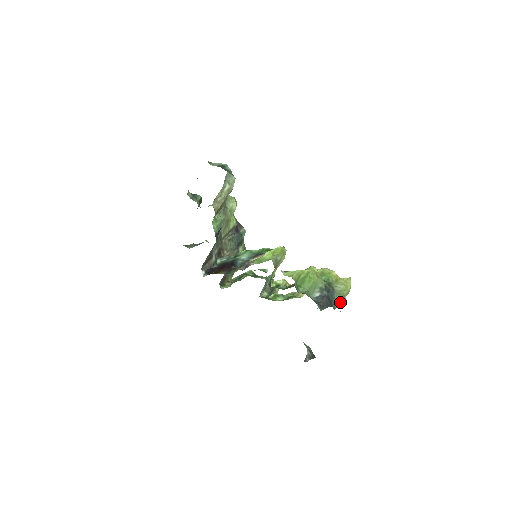
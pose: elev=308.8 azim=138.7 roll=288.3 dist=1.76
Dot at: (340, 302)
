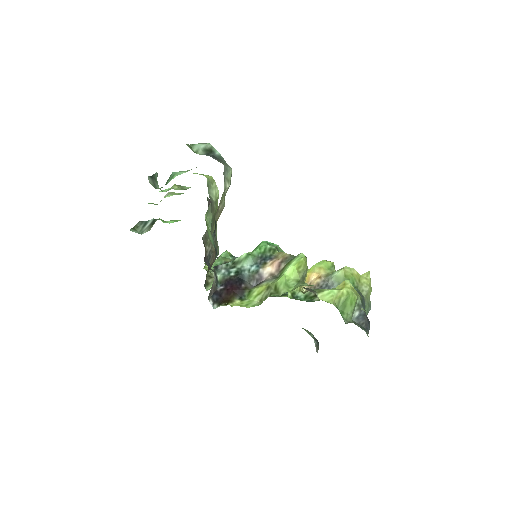
Dot at: (369, 308)
